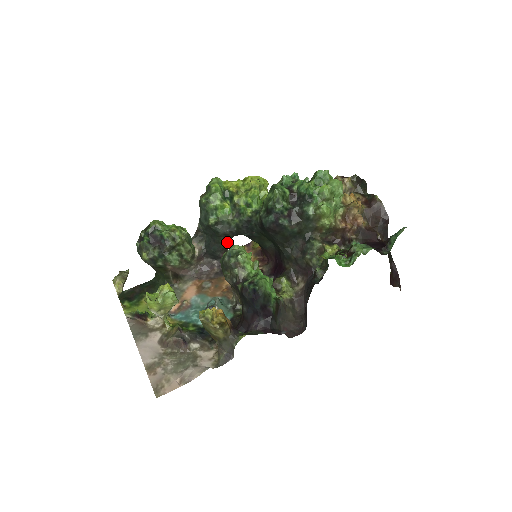
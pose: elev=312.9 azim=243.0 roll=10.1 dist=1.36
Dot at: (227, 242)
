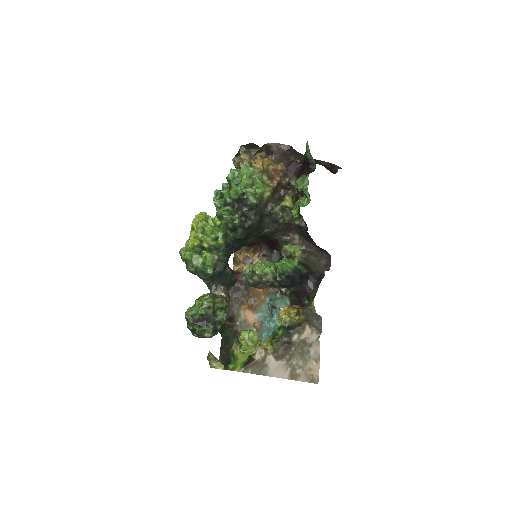
Dot at: (229, 268)
